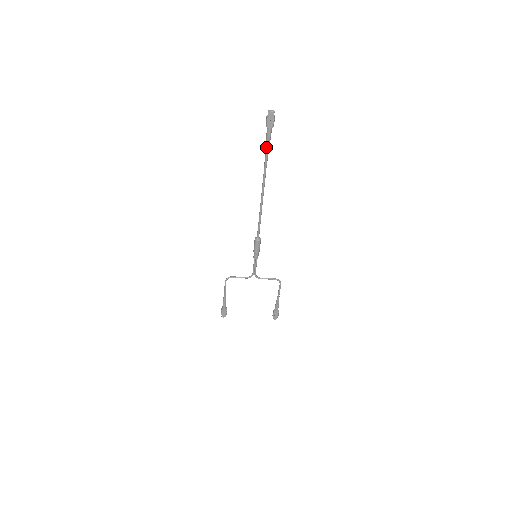
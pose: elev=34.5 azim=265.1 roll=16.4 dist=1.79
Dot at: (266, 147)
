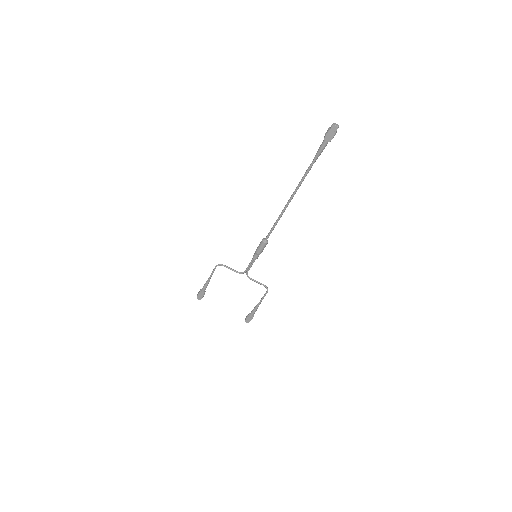
Dot at: (314, 157)
